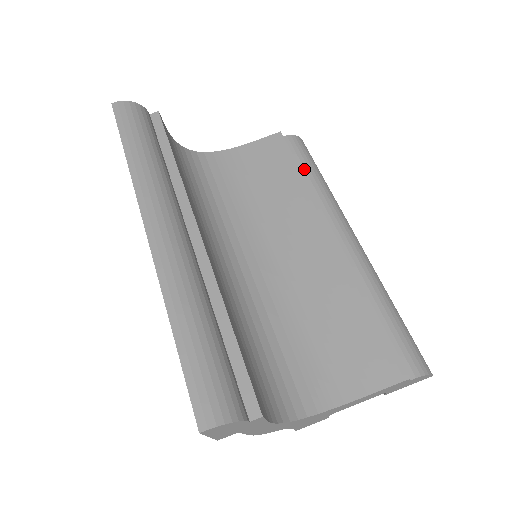
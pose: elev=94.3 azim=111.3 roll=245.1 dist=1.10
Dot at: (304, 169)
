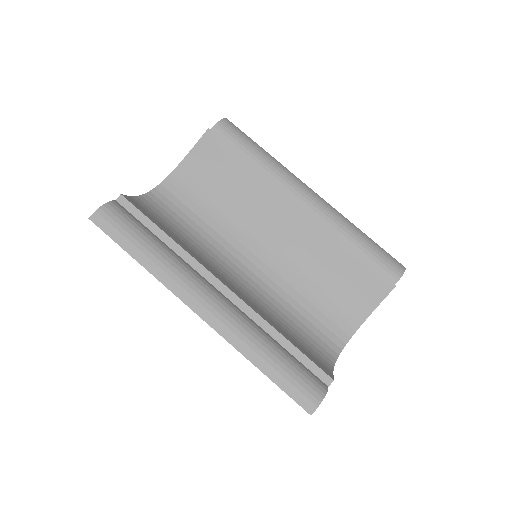
Dot at: (246, 154)
